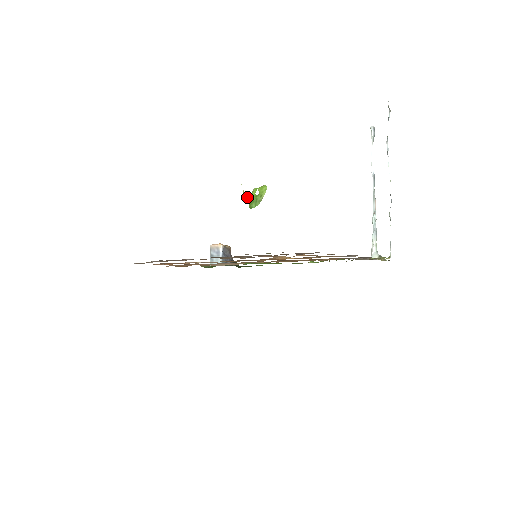
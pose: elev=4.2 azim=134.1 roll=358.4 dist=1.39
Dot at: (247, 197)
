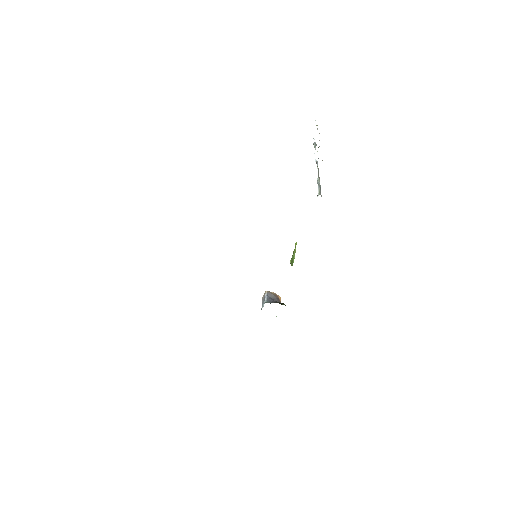
Dot at: (291, 261)
